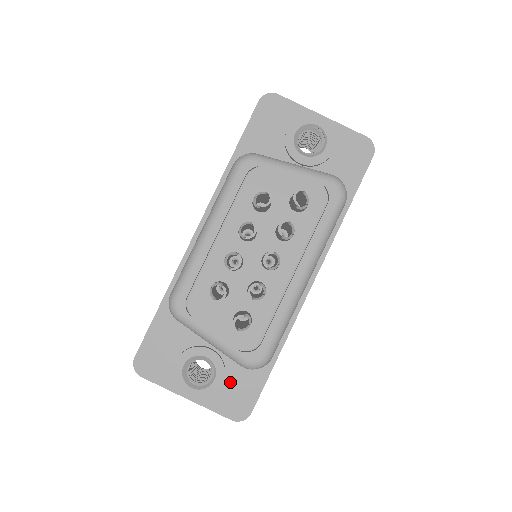
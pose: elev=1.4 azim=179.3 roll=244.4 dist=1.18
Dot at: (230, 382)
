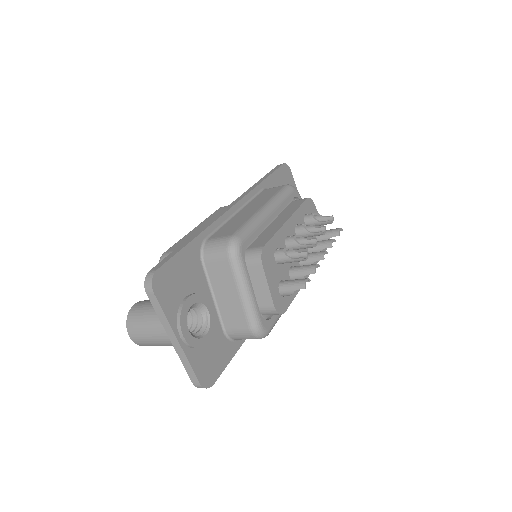
Dot at: (211, 345)
